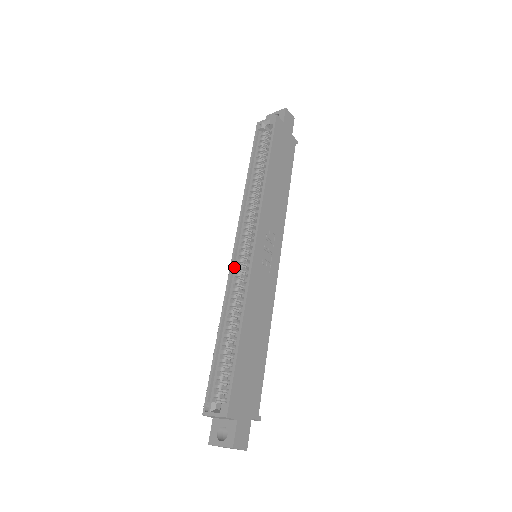
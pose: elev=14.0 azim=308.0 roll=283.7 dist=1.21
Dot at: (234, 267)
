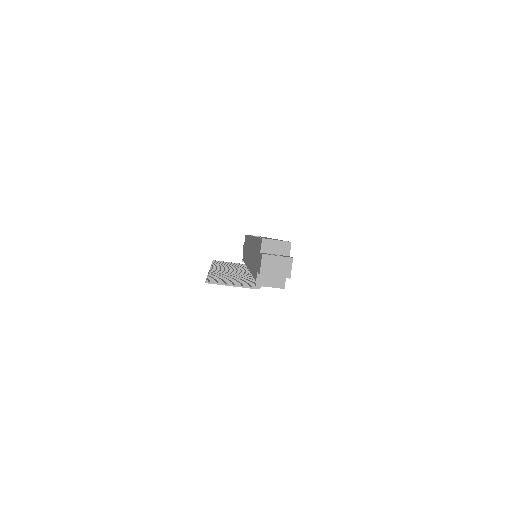
Dot at: occluded
